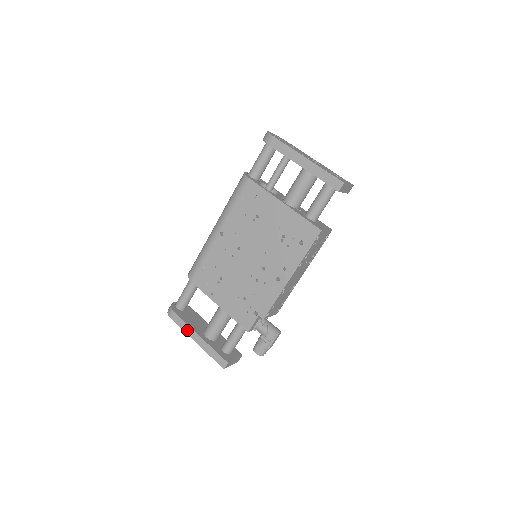
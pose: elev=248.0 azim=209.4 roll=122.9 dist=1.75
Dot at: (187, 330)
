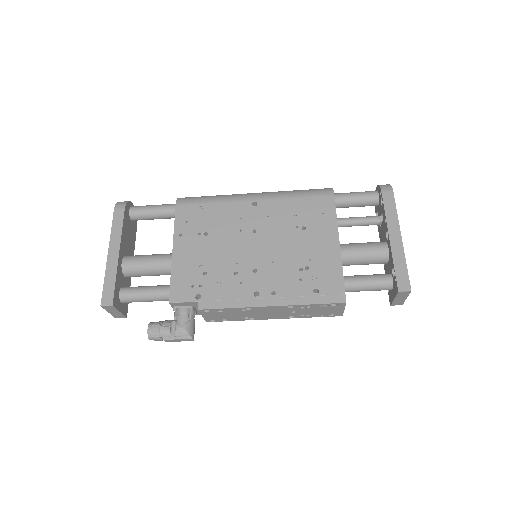
Dot at: (115, 235)
